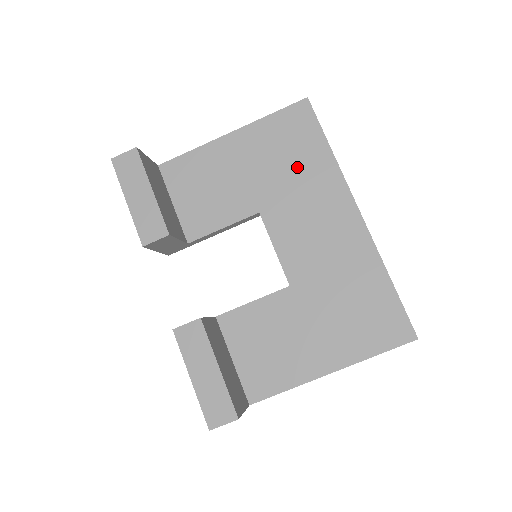
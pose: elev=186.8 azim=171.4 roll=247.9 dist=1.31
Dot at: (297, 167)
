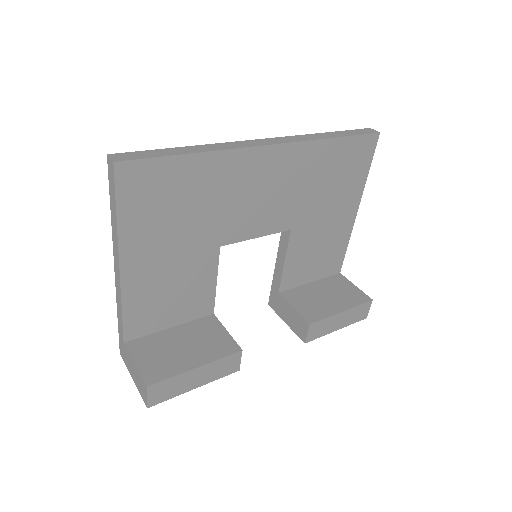
Dot at: (195, 199)
